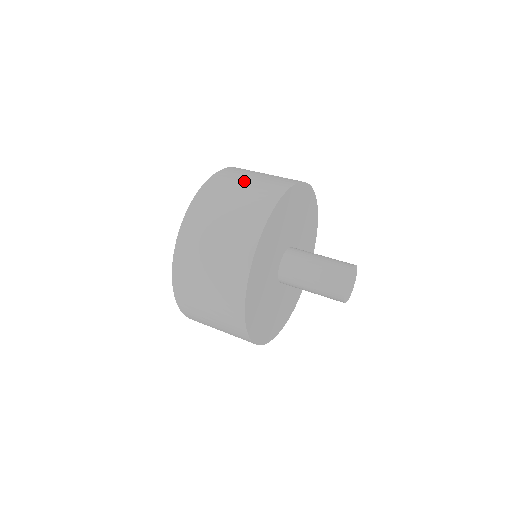
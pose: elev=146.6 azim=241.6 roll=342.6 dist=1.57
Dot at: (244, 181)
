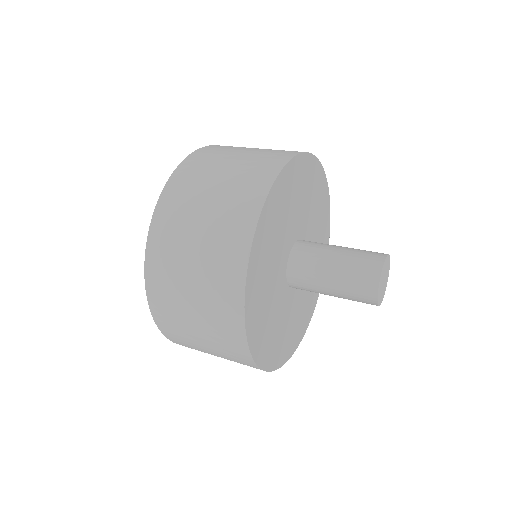
Dot at: (215, 174)
